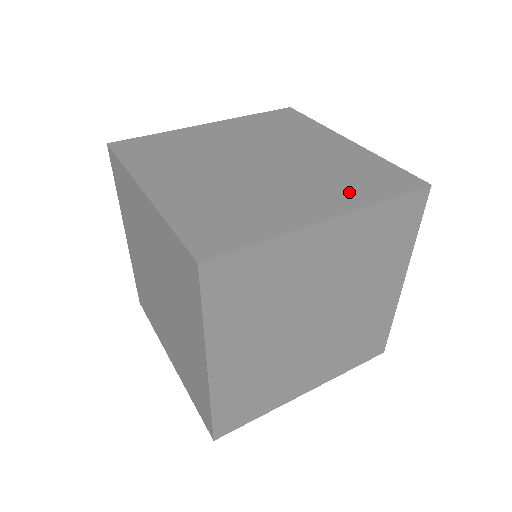
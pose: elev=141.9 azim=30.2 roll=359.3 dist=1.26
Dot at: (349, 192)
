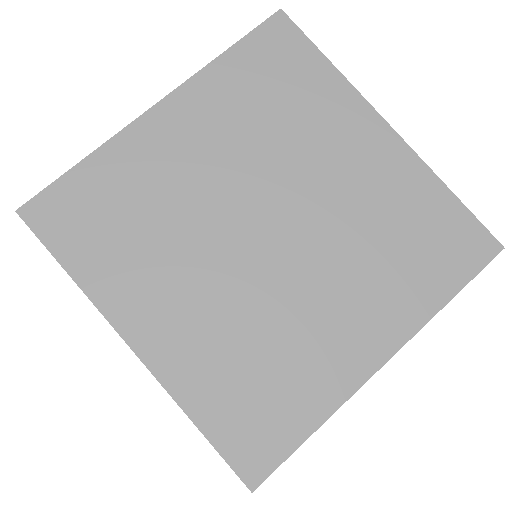
Dot at: (403, 291)
